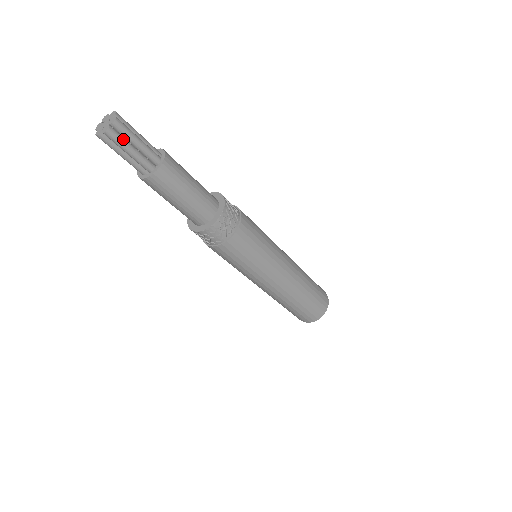
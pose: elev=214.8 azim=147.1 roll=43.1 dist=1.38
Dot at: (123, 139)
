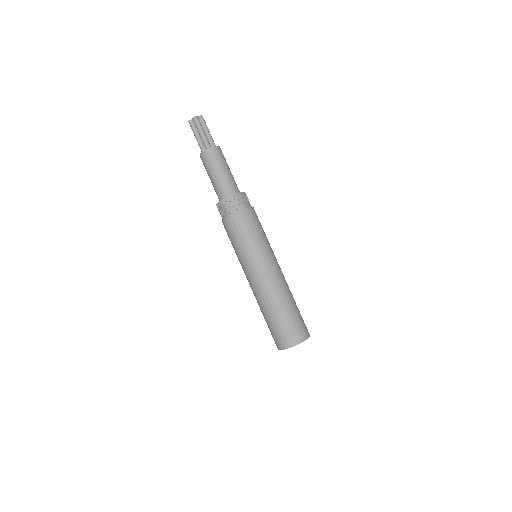
Dot at: (206, 125)
